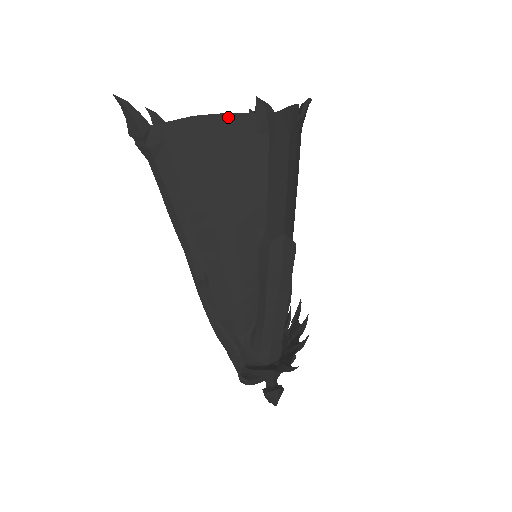
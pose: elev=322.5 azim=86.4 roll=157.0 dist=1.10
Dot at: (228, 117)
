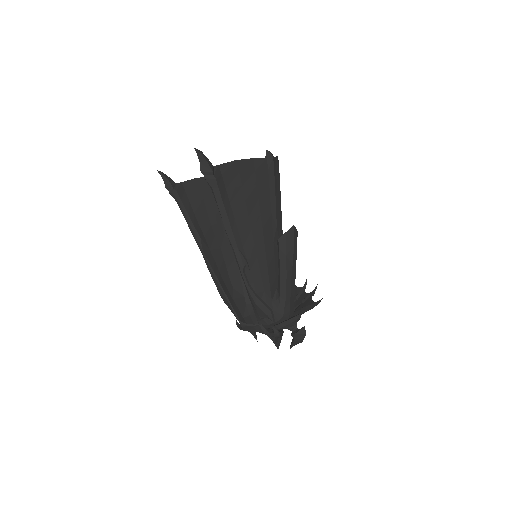
Dot at: (253, 161)
